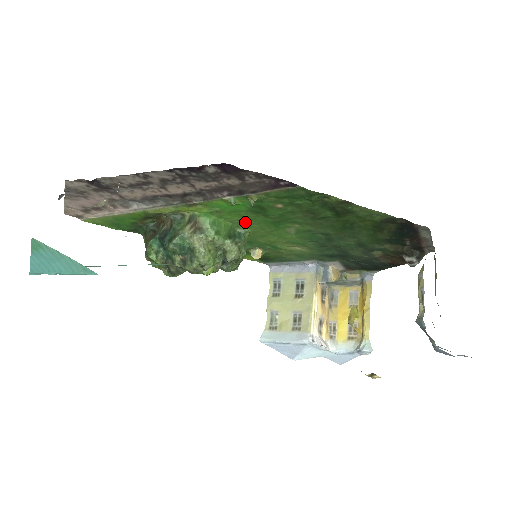
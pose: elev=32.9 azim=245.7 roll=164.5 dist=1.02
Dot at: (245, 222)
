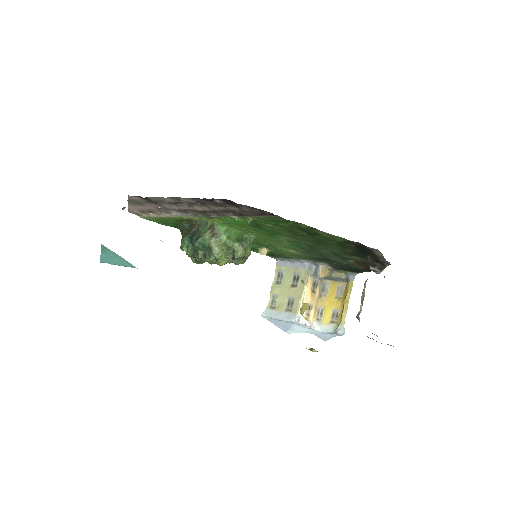
Dot at: (250, 231)
